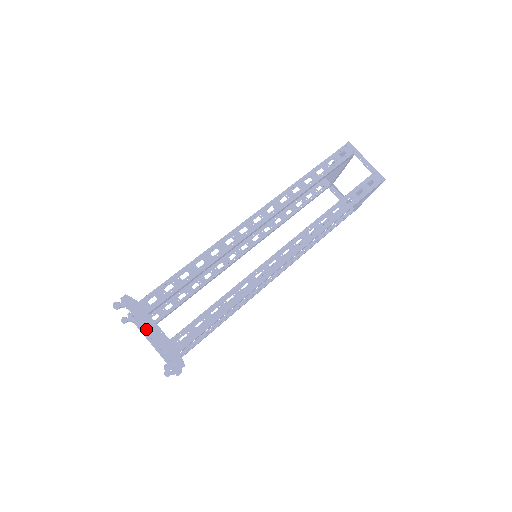
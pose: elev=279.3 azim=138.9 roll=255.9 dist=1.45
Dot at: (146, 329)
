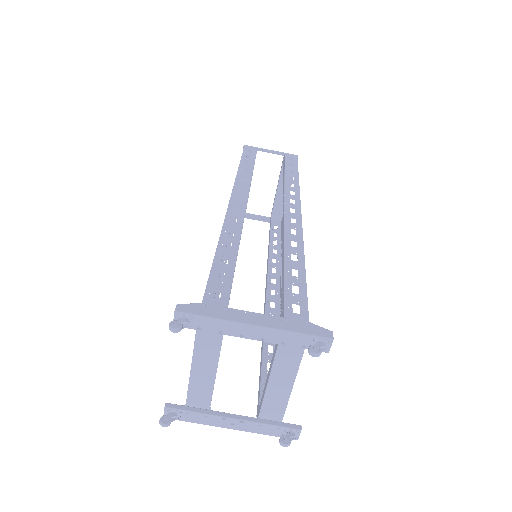
Dot at: (244, 323)
